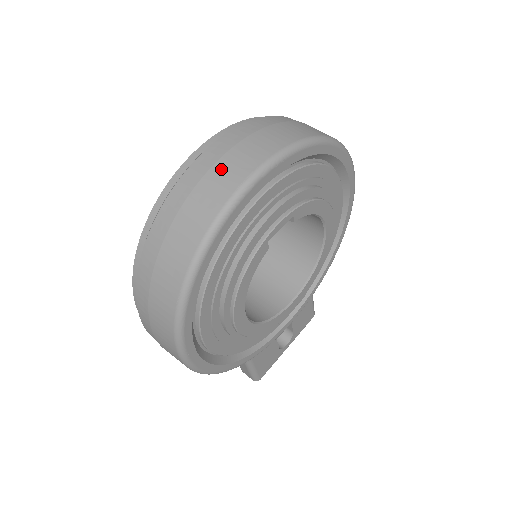
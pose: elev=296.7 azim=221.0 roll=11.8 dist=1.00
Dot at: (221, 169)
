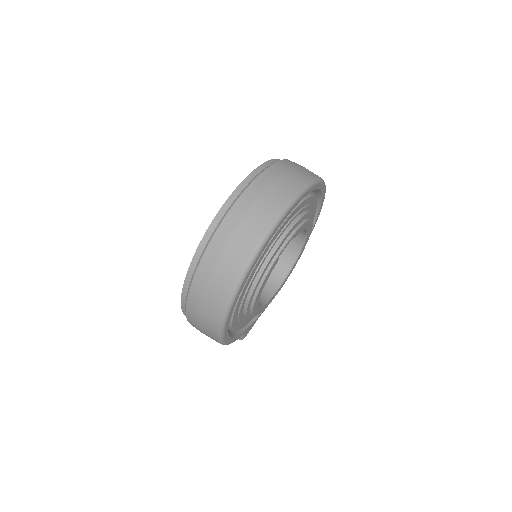
Dot at: (254, 214)
